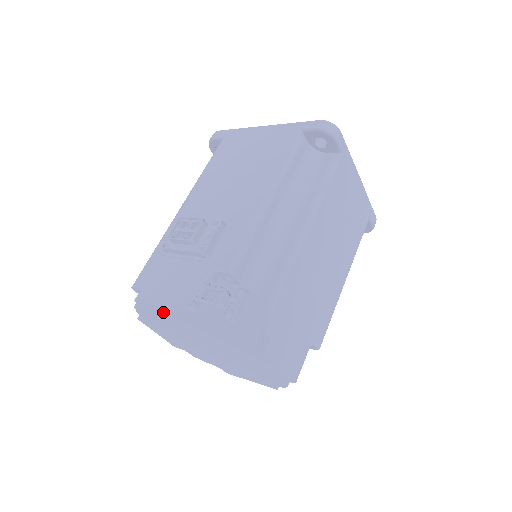
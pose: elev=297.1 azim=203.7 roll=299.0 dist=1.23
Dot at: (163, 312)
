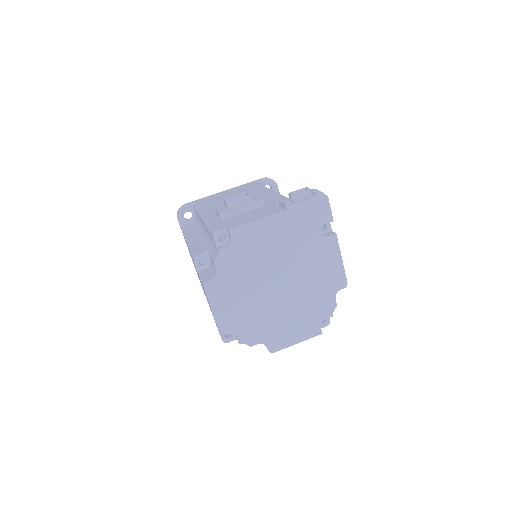
Dot at: (255, 232)
